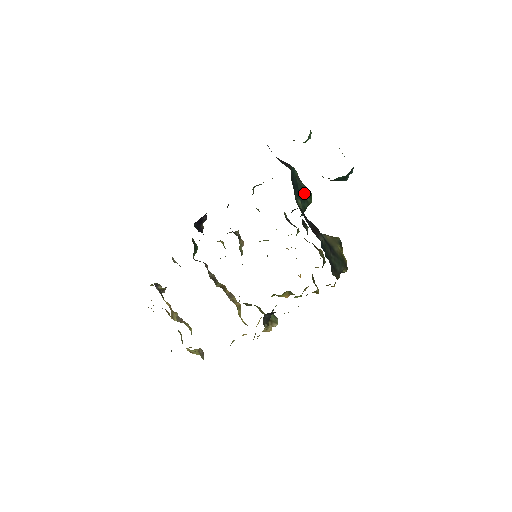
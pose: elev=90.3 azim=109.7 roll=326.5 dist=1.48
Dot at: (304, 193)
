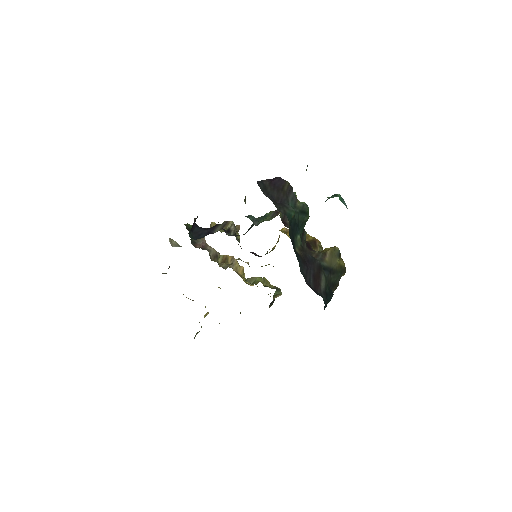
Dot at: (301, 216)
